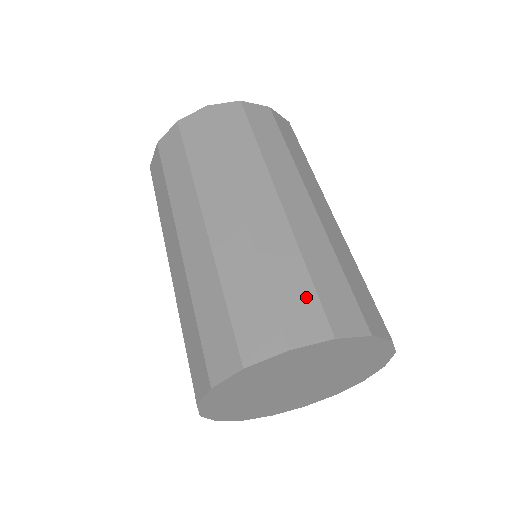
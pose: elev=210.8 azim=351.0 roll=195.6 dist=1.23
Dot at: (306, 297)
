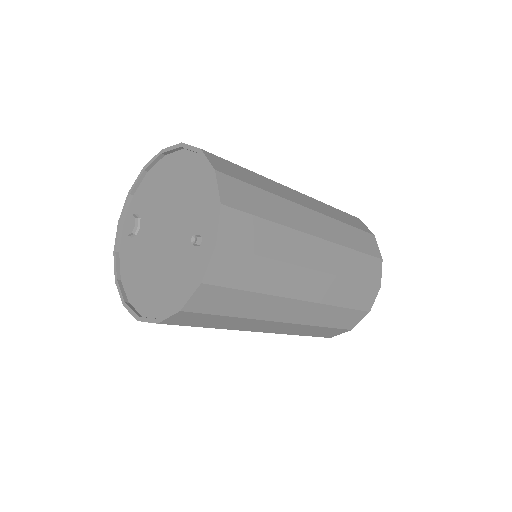
Dot at: (367, 262)
